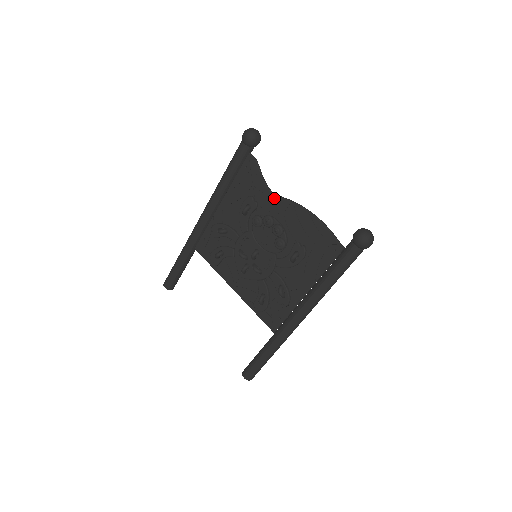
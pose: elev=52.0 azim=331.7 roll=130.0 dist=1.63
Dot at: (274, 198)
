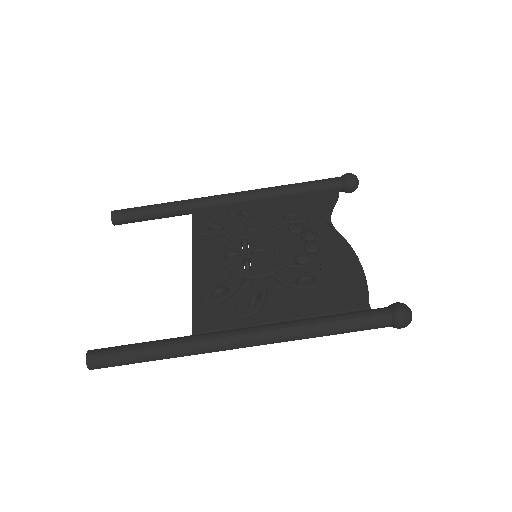
Dot at: (330, 228)
